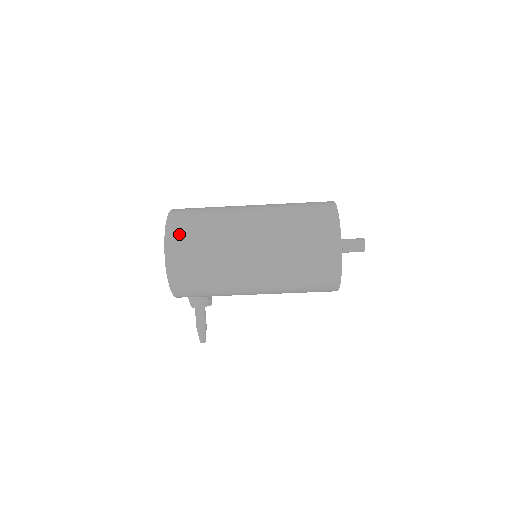
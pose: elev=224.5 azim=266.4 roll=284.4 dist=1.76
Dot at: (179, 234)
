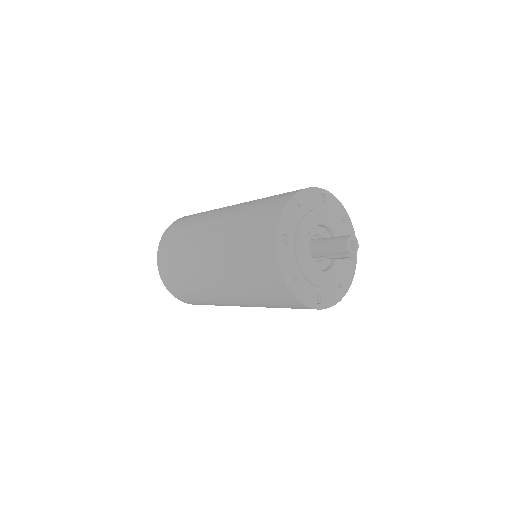
Dot at: (170, 282)
